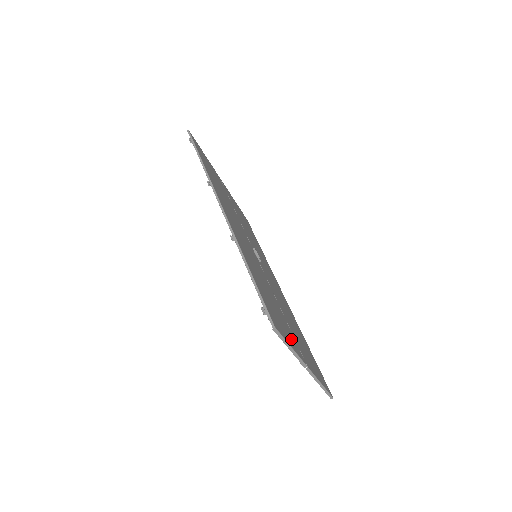
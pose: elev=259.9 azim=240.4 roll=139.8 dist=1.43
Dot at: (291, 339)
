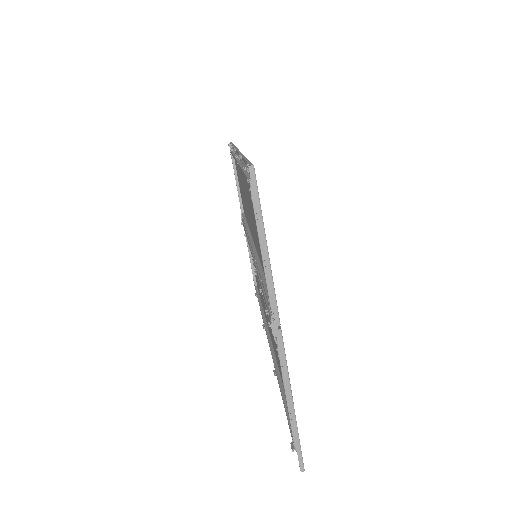
Dot at: occluded
